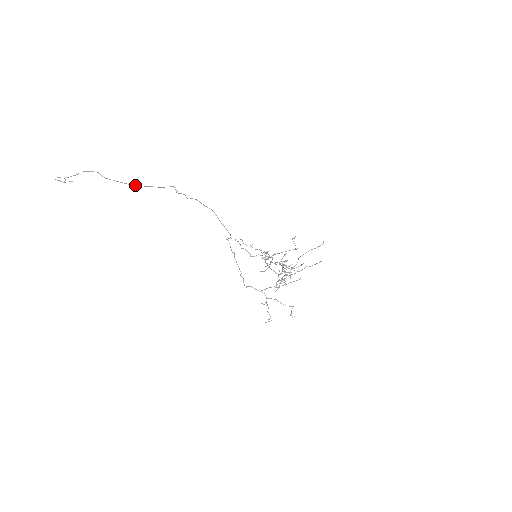
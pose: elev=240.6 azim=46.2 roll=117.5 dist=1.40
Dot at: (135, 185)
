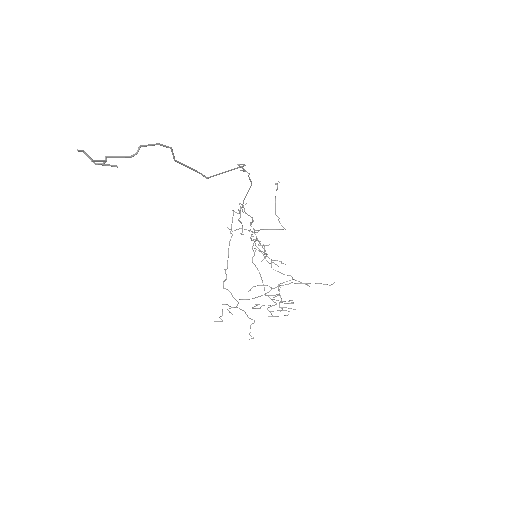
Dot at: (210, 177)
